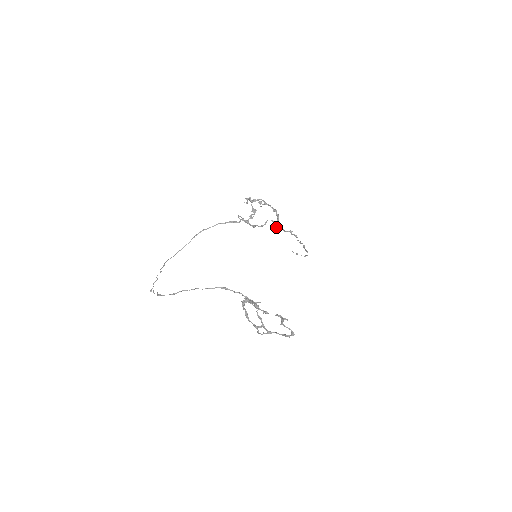
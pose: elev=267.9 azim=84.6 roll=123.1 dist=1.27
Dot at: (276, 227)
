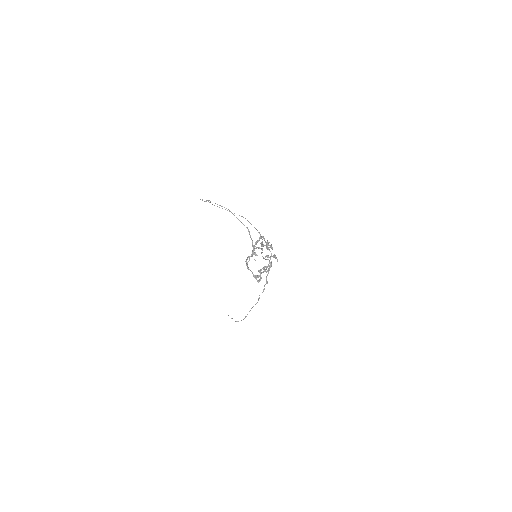
Dot at: occluded
